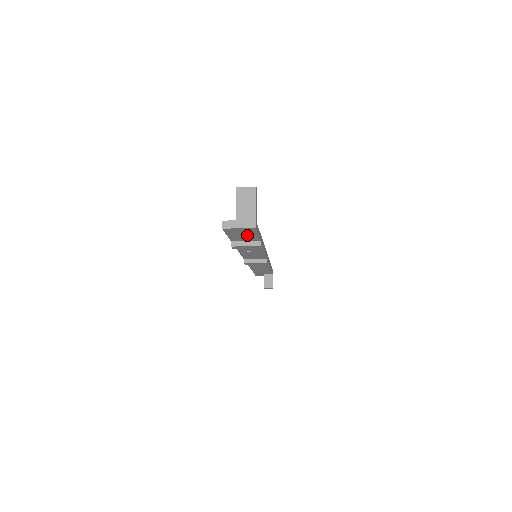
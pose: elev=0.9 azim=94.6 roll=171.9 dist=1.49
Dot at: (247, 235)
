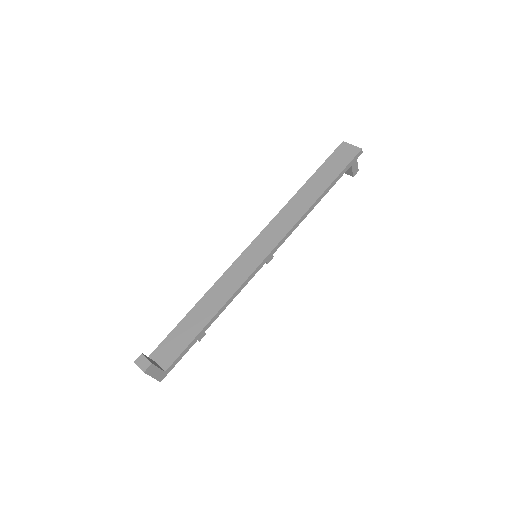
Dot at: occluded
